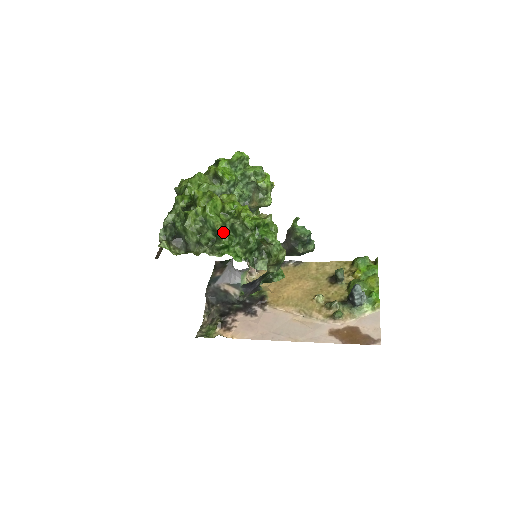
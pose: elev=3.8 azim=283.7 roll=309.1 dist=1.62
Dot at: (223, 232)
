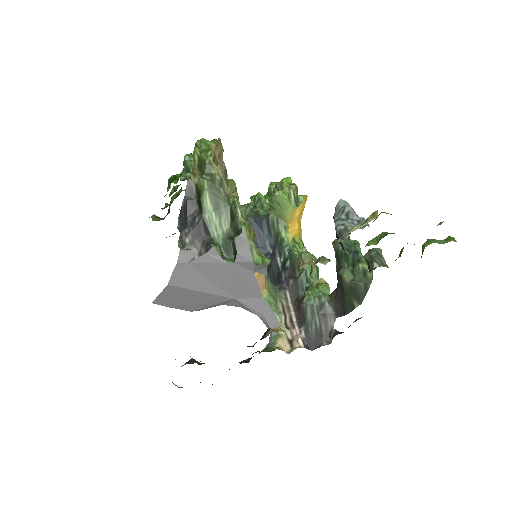
Dot at: occluded
